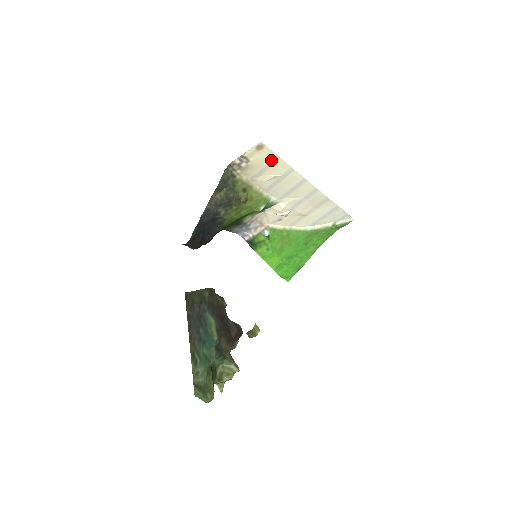
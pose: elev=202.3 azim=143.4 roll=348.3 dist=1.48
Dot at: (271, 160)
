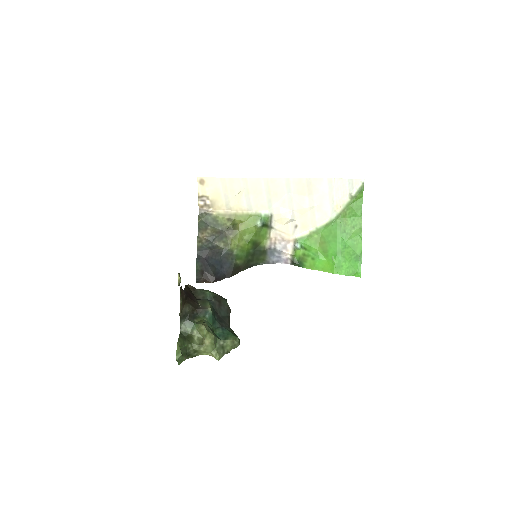
Dot at: (221, 184)
